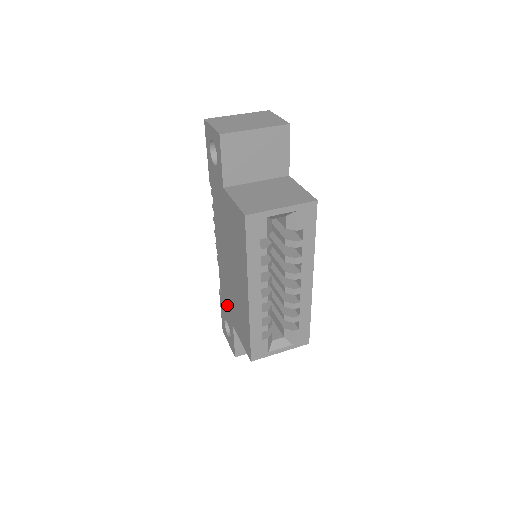
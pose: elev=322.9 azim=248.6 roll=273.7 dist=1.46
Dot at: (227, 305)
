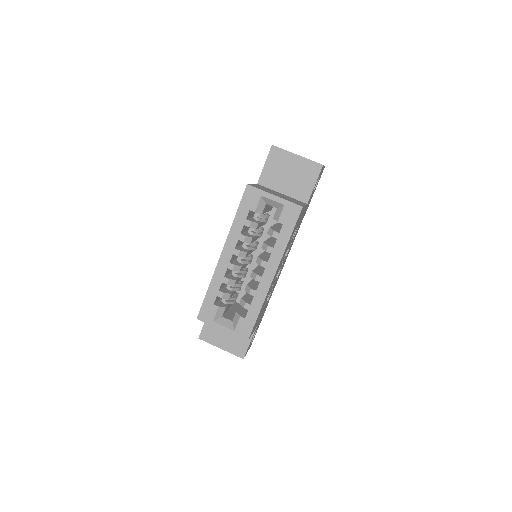
Dot at: occluded
